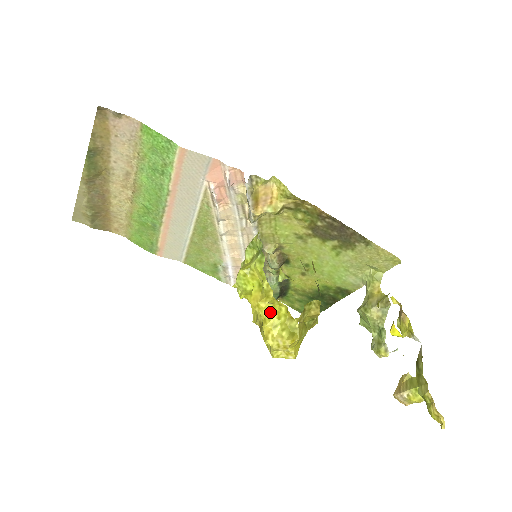
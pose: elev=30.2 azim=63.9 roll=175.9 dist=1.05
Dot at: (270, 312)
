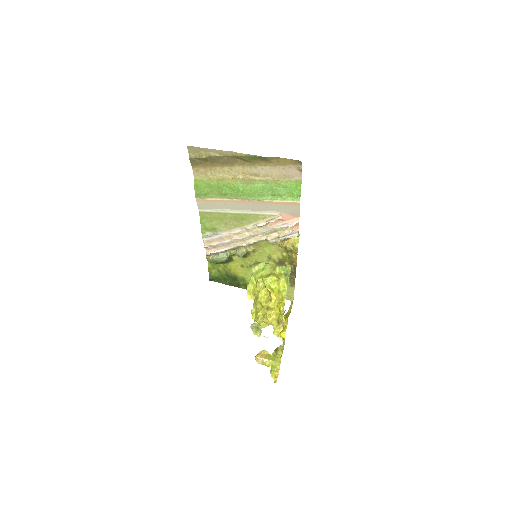
Dot at: (278, 306)
